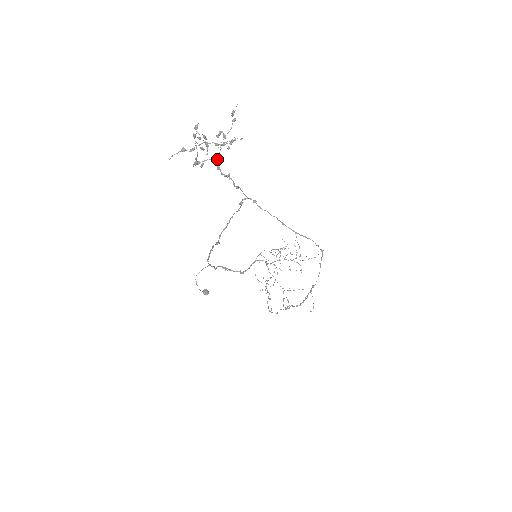
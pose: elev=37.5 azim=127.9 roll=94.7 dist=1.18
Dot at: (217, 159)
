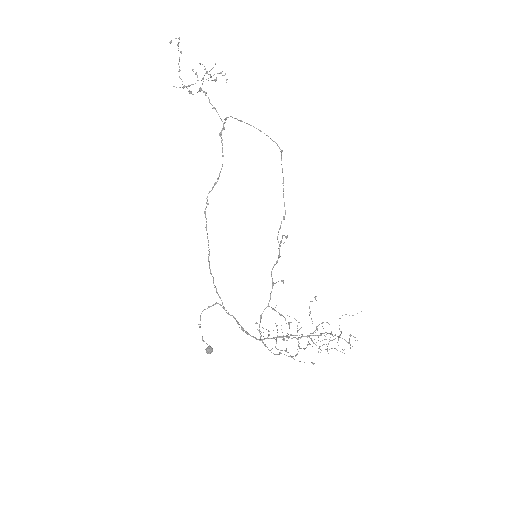
Dot at: occluded
